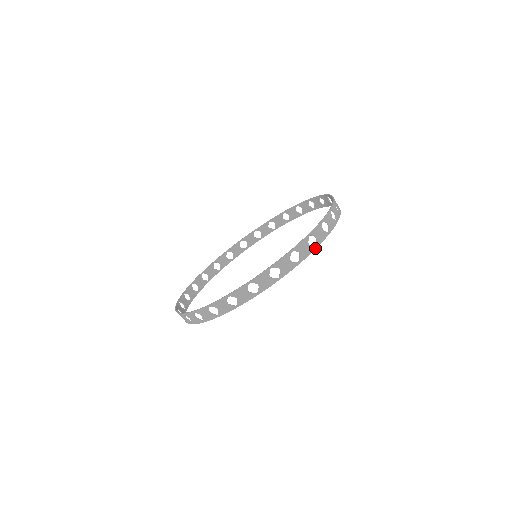
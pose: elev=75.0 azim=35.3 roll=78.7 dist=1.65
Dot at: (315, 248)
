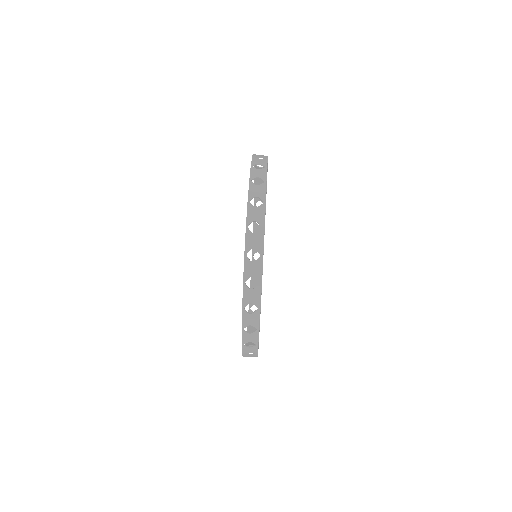
Dot at: (267, 165)
